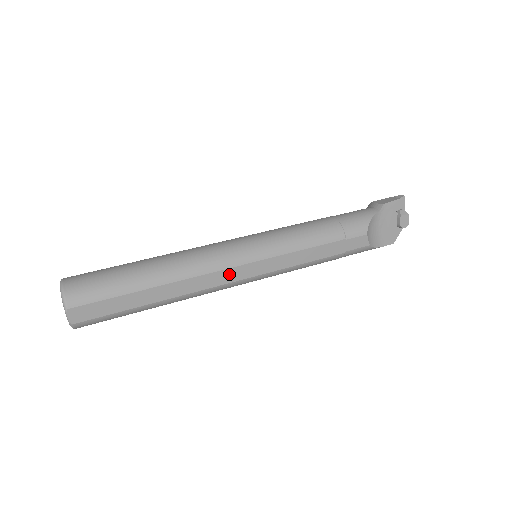
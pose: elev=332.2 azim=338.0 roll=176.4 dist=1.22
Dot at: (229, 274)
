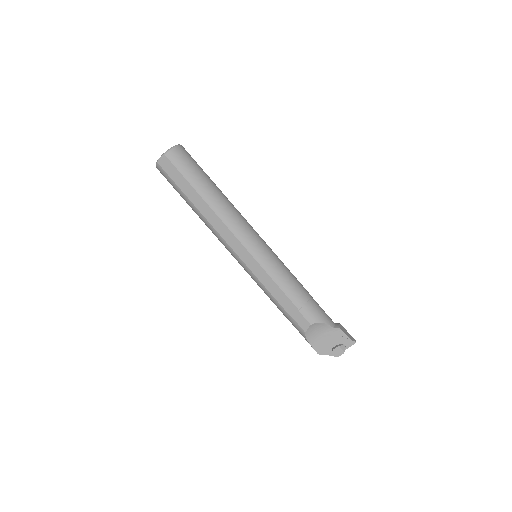
Dot at: (233, 240)
